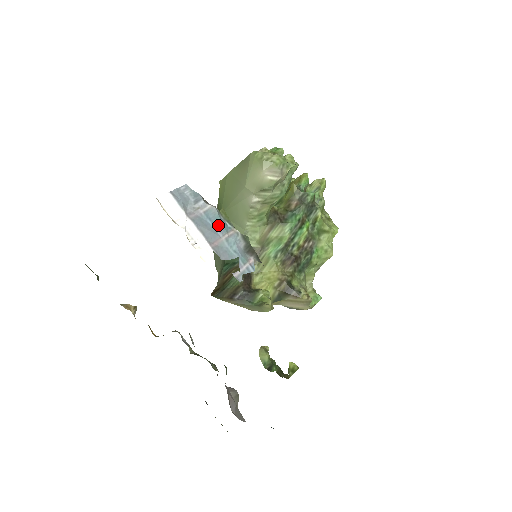
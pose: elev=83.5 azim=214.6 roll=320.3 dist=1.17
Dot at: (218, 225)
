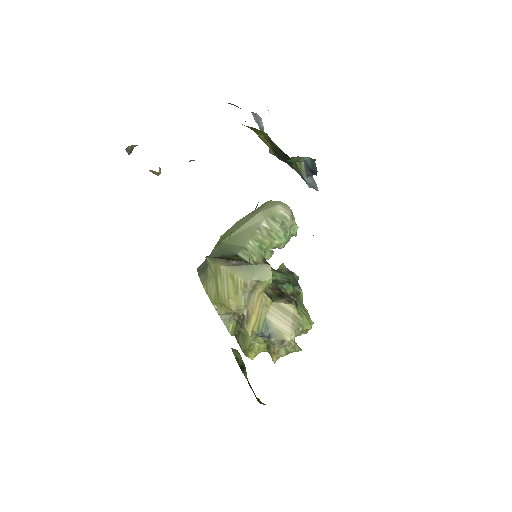
Dot at: occluded
